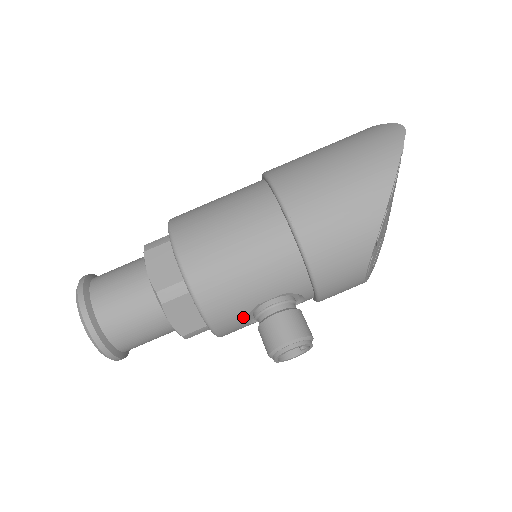
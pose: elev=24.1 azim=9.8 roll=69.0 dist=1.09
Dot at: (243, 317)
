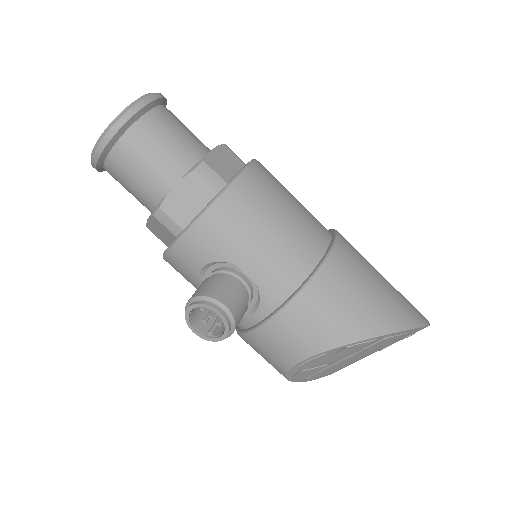
Dot at: (213, 257)
